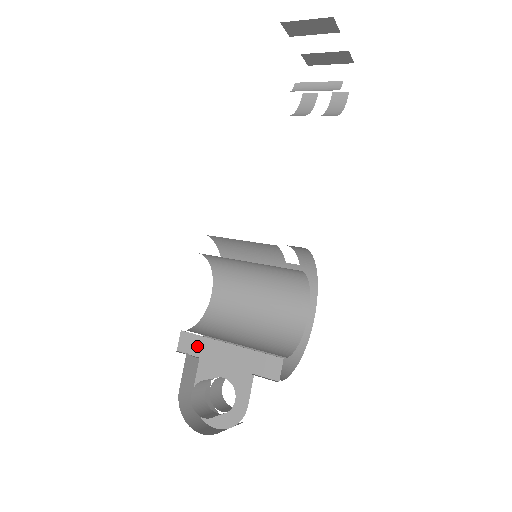
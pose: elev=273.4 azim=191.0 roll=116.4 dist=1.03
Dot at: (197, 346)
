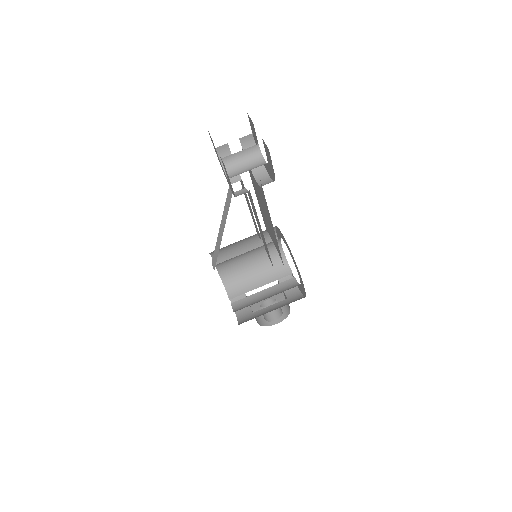
Dot at: occluded
